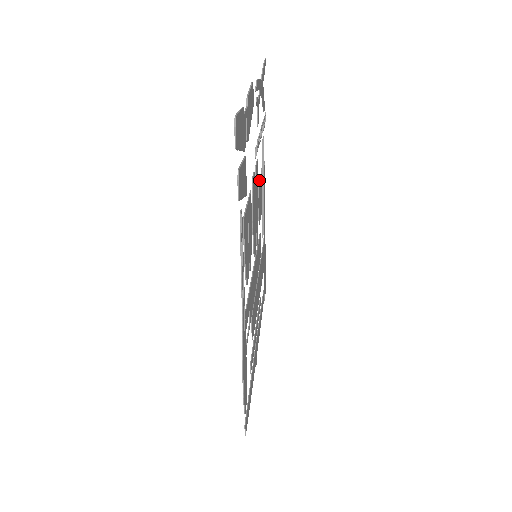
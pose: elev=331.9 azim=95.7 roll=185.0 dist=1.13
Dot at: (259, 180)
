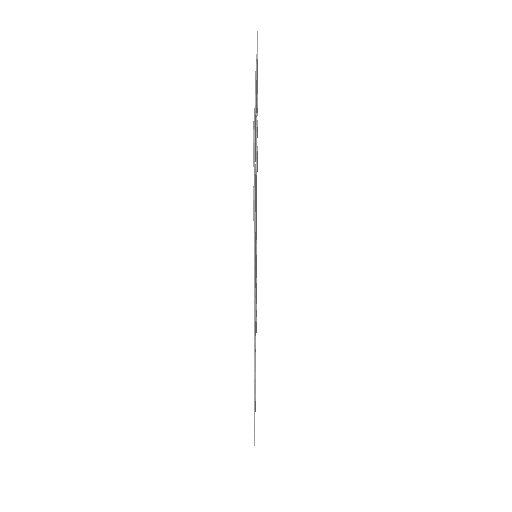
Dot at: occluded
